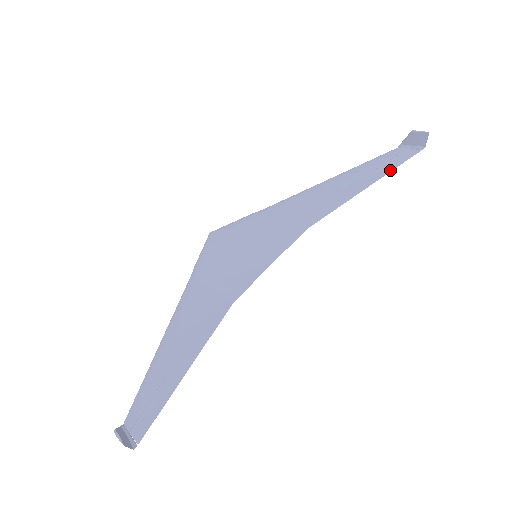
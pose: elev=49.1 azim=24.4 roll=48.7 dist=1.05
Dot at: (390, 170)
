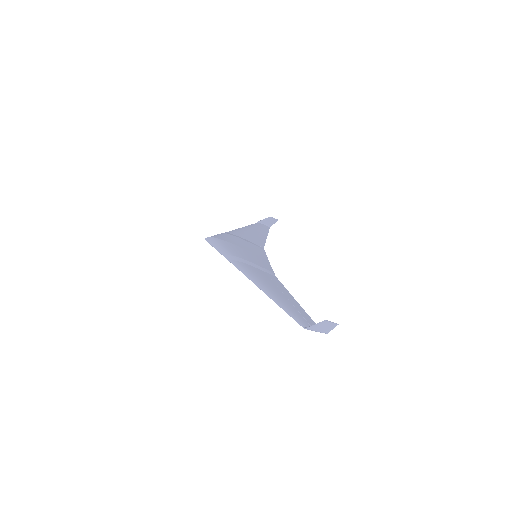
Dot at: (268, 232)
